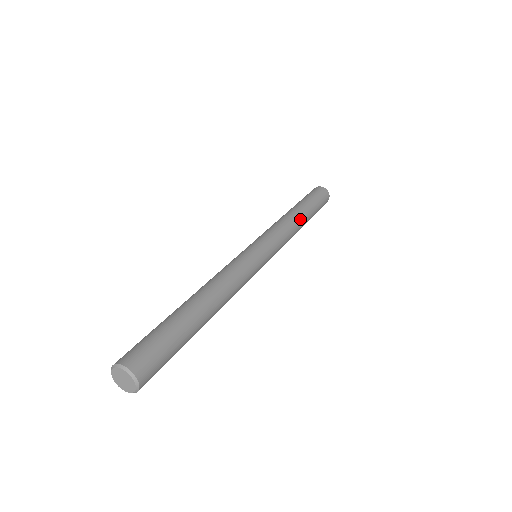
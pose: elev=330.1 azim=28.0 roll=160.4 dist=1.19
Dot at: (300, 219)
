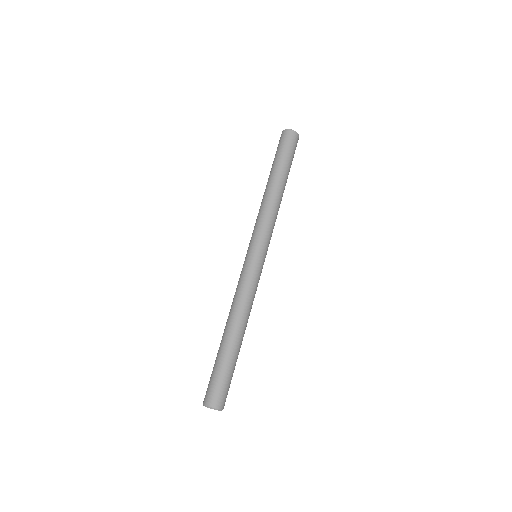
Dot at: (282, 196)
